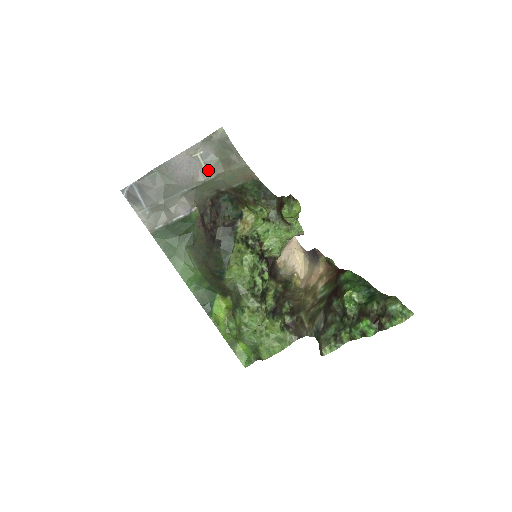
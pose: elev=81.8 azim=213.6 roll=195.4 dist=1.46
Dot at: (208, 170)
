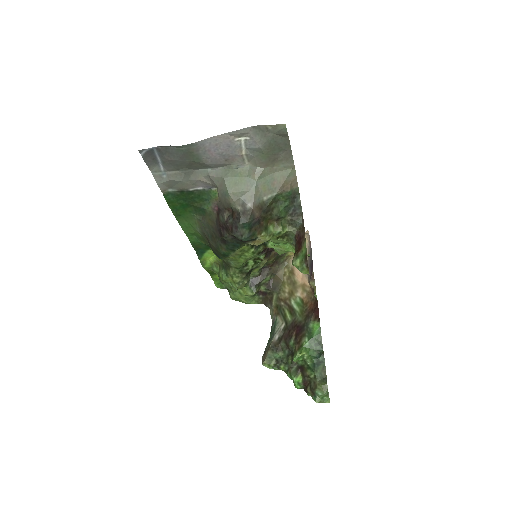
Dot at: (247, 158)
